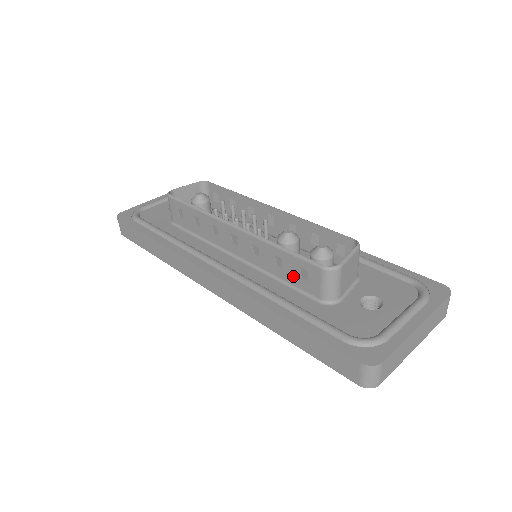
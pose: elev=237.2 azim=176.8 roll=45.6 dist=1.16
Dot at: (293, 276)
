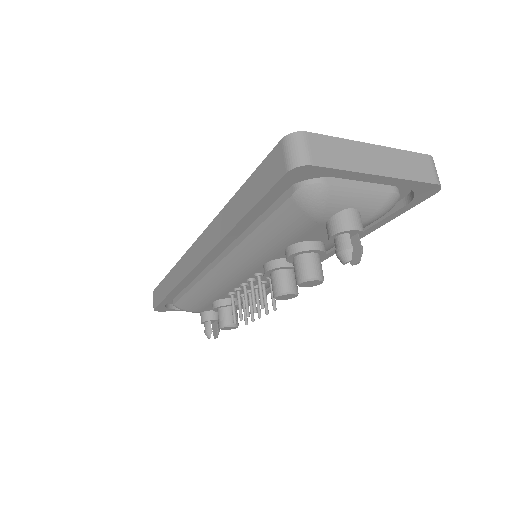
Dot at: occluded
